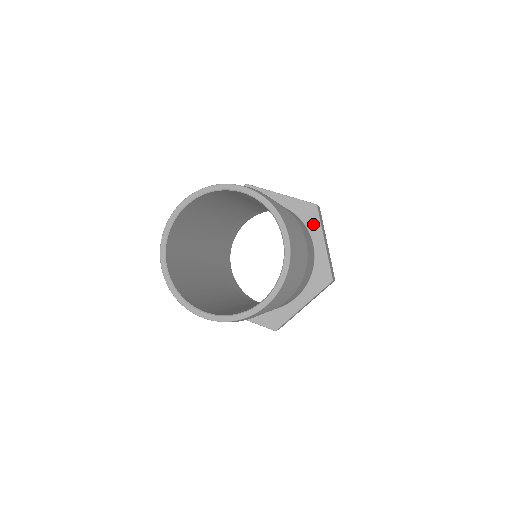
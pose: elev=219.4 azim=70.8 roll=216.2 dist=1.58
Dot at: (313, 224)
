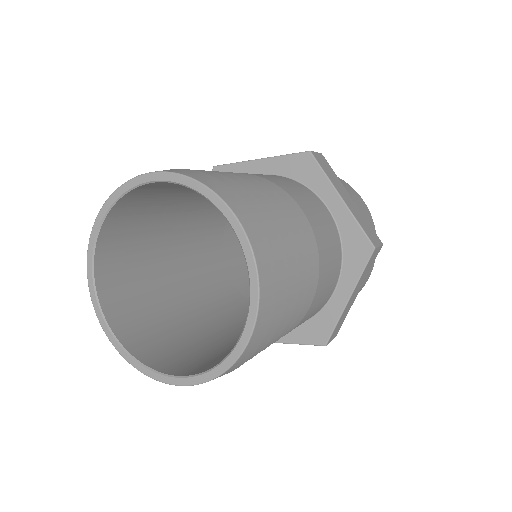
Dot at: (316, 180)
